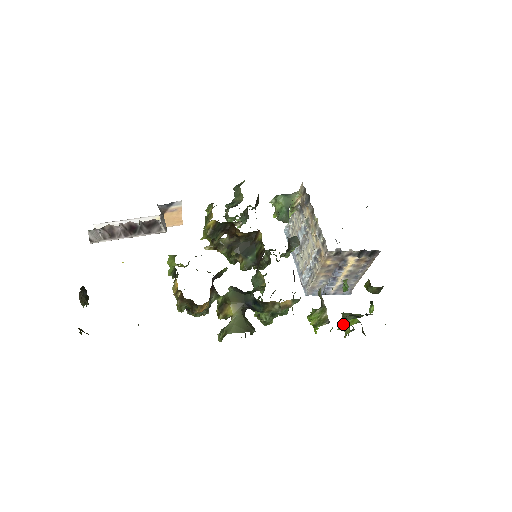
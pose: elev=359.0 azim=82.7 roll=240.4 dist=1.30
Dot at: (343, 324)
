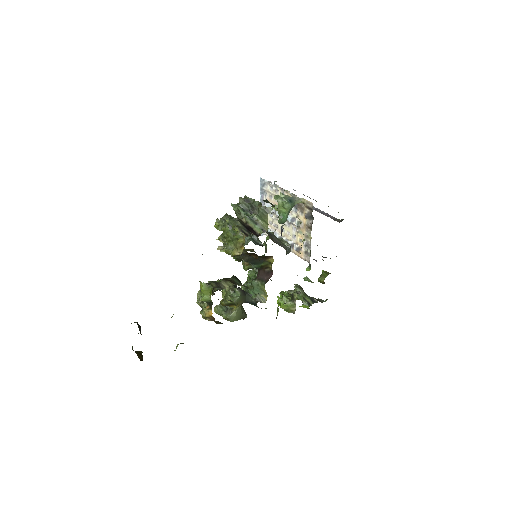
Dot at: (299, 306)
